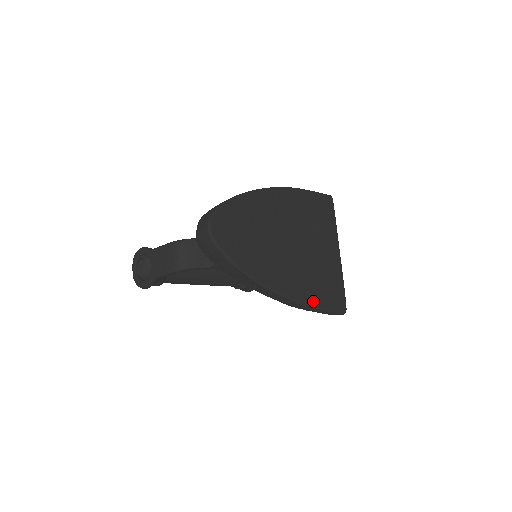
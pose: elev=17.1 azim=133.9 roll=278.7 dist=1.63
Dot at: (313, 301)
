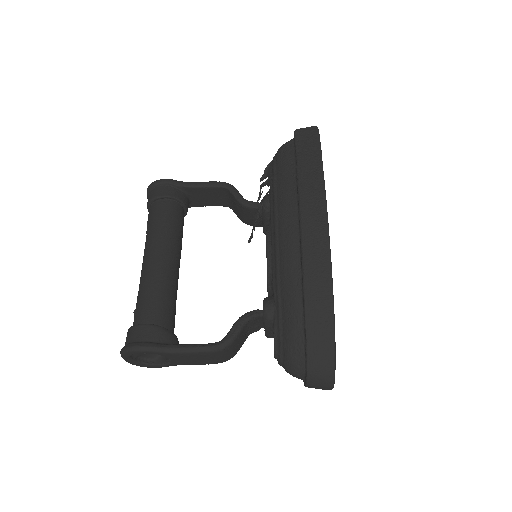
Dot at: occluded
